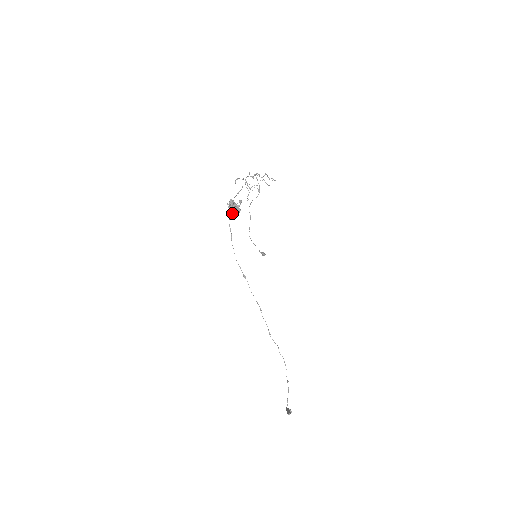
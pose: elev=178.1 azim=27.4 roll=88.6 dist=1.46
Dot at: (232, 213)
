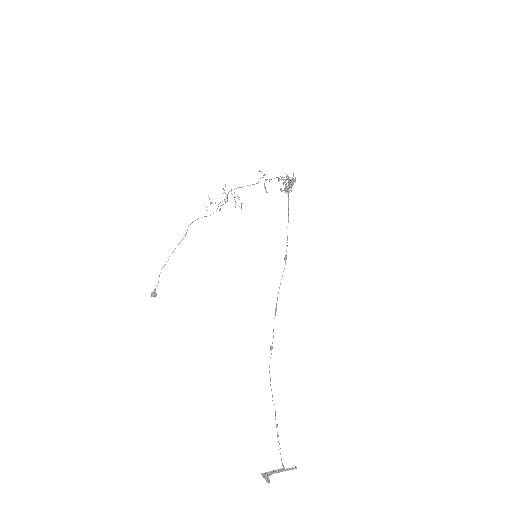
Dot at: (290, 186)
